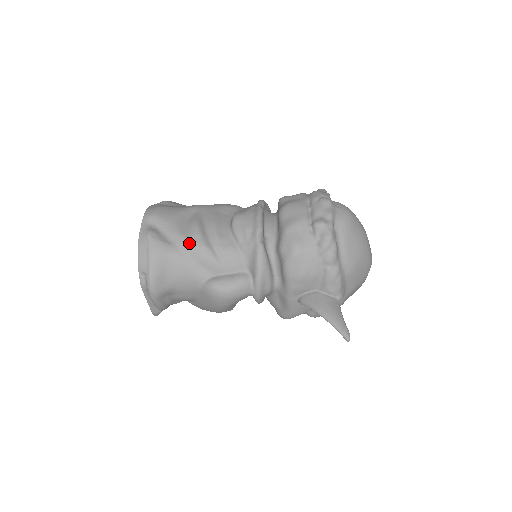
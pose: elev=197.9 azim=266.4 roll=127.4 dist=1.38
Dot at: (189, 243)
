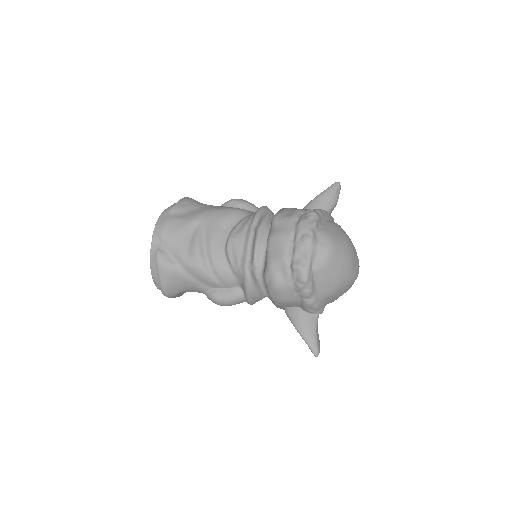
Dot at: (190, 265)
